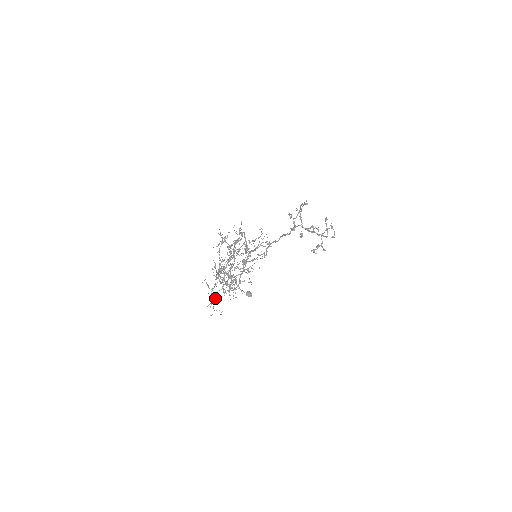
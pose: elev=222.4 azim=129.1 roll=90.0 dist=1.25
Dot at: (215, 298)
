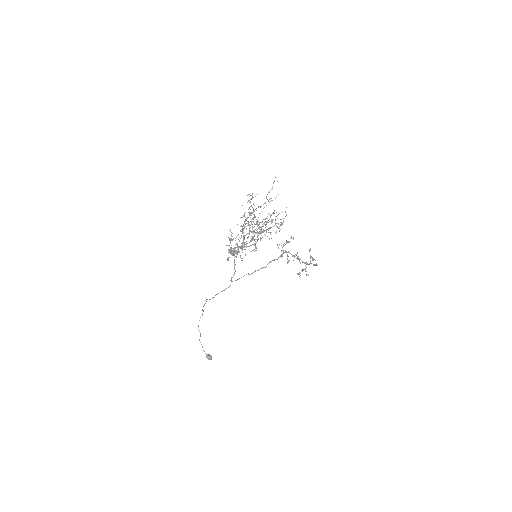
Dot at: occluded
